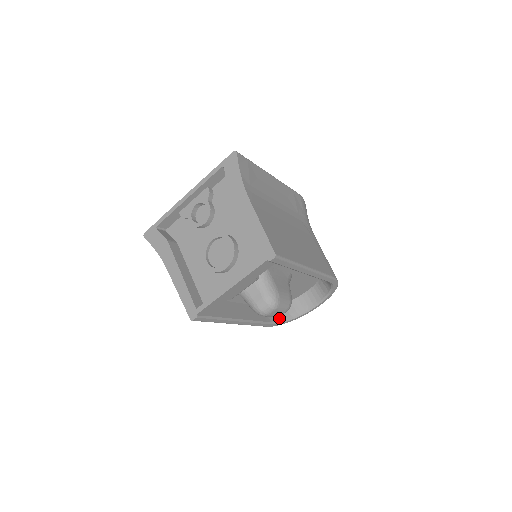
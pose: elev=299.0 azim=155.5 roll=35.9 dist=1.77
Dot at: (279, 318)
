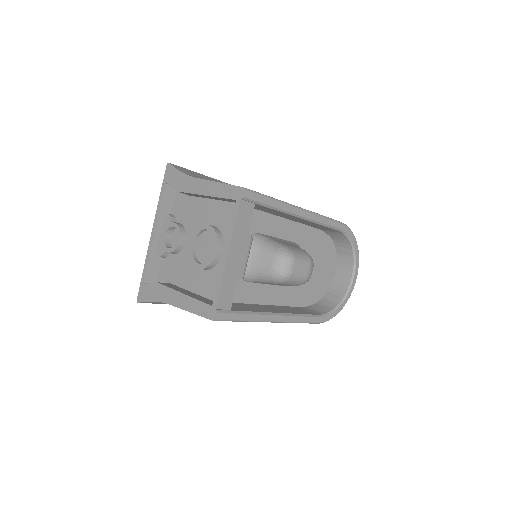
Dot at: (326, 310)
